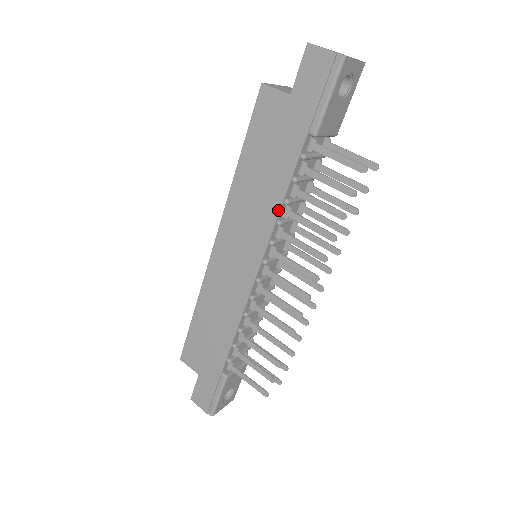
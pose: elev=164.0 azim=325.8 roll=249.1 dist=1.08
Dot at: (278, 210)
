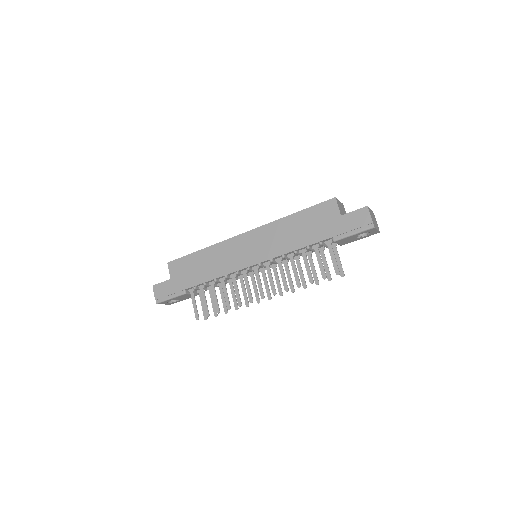
Dot at: (289, 251)
